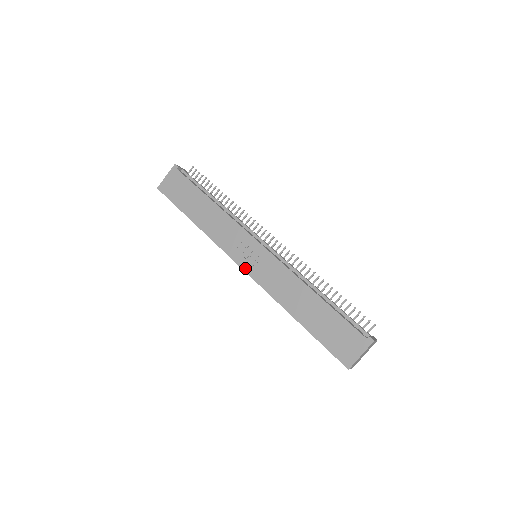
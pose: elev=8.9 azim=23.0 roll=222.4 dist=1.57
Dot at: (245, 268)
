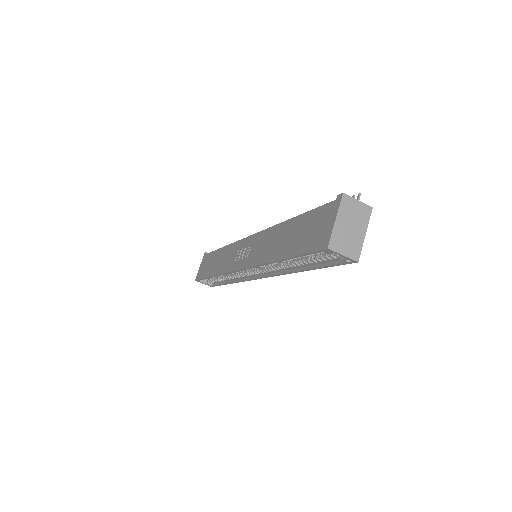
Dot at: (240, 267)
